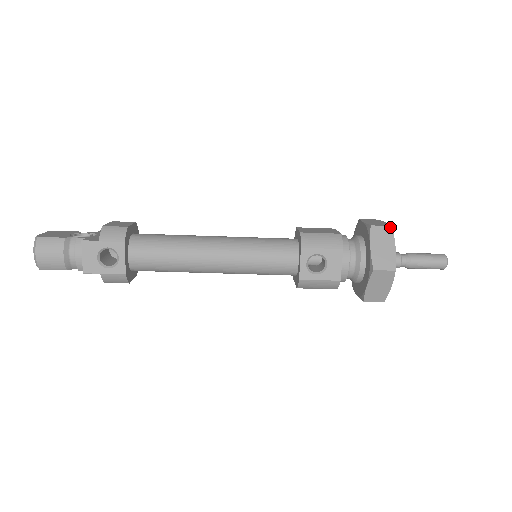
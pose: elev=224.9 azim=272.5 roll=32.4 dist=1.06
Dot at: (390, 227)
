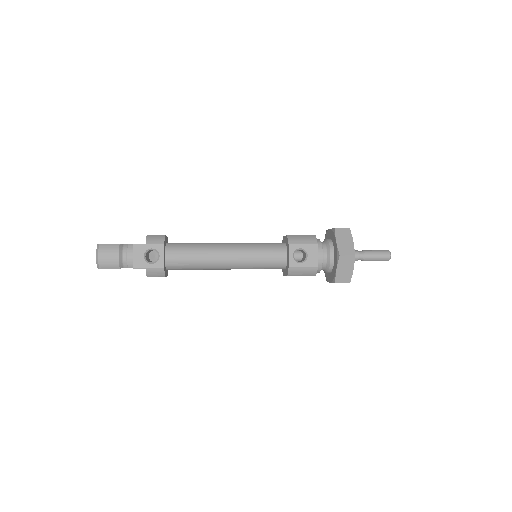
Dot at: (348, 229)
